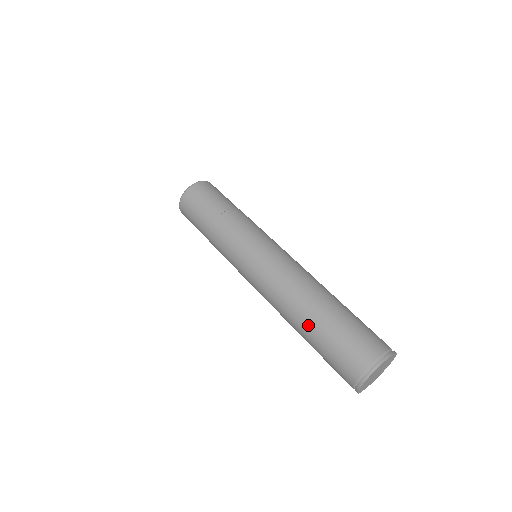
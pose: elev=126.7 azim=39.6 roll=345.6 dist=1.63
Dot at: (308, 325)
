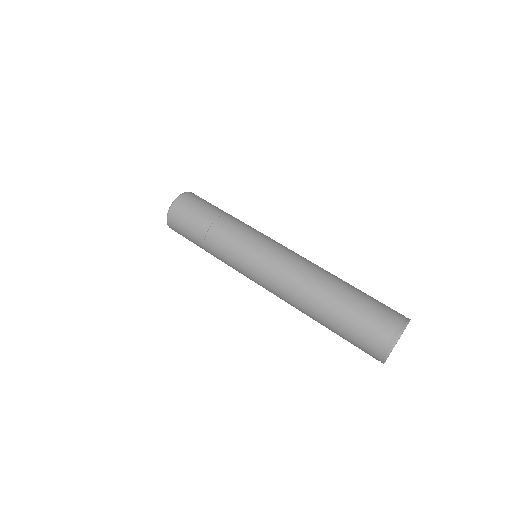
Dot at: (324, 315)
